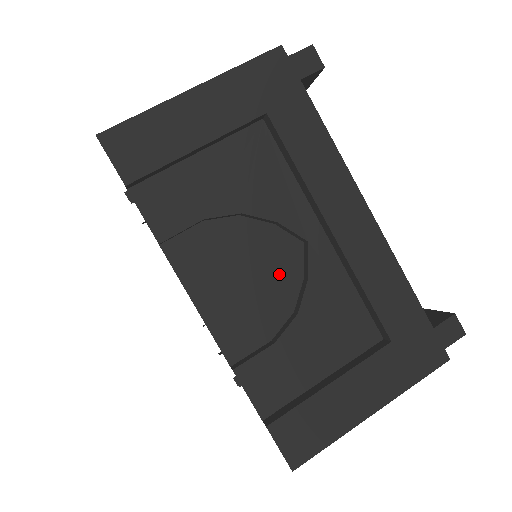
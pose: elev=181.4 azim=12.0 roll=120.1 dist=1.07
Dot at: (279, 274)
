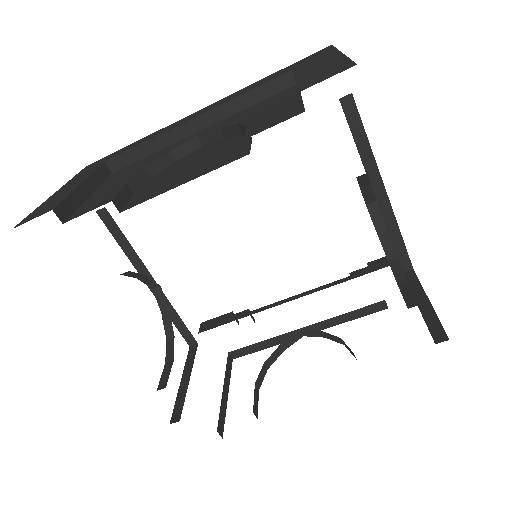
Dot at: occluded
